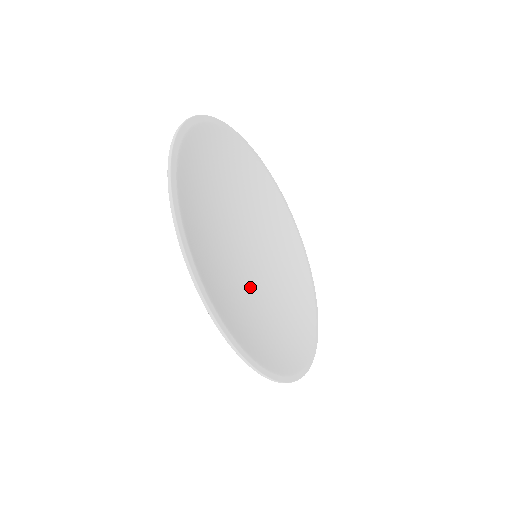
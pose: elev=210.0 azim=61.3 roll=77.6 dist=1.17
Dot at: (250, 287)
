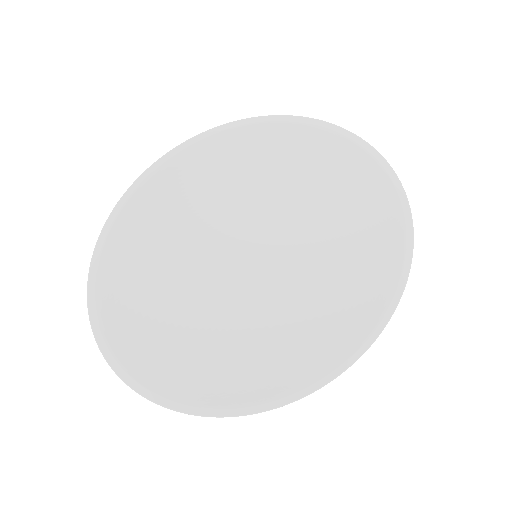
Dot at: (284, 285)
